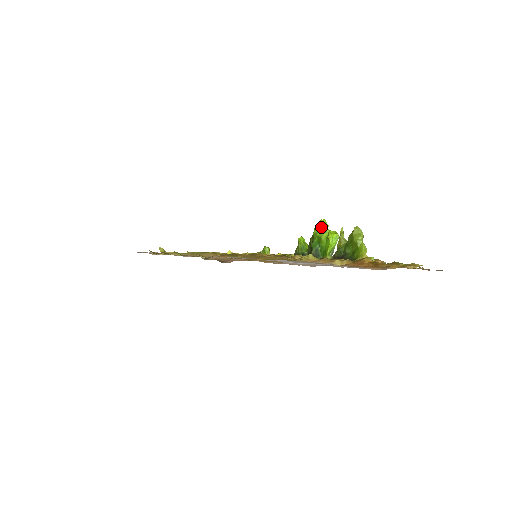
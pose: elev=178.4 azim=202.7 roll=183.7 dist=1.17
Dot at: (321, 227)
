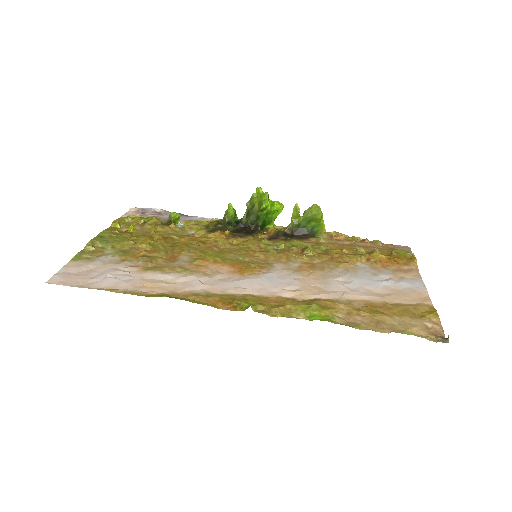
Dot at: (268, 200)
